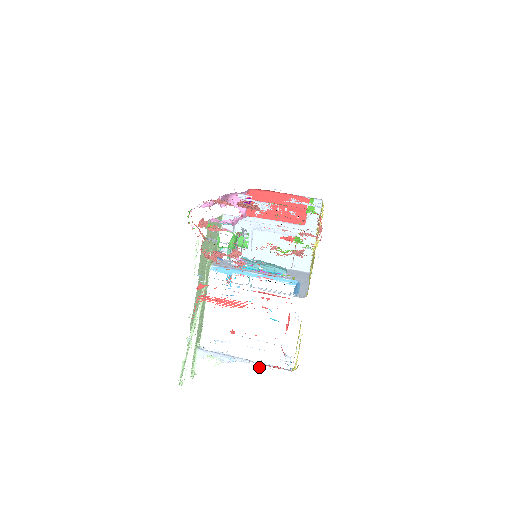
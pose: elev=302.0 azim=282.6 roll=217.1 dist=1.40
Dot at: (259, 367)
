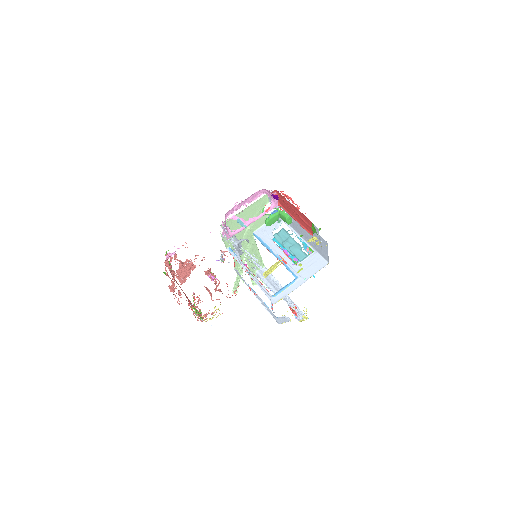
Dot at: (287, 303)
